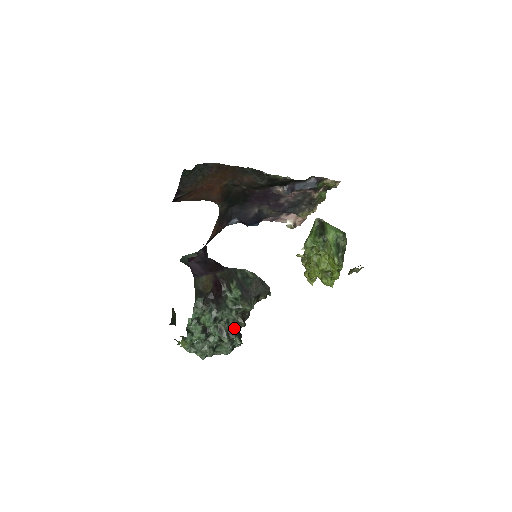
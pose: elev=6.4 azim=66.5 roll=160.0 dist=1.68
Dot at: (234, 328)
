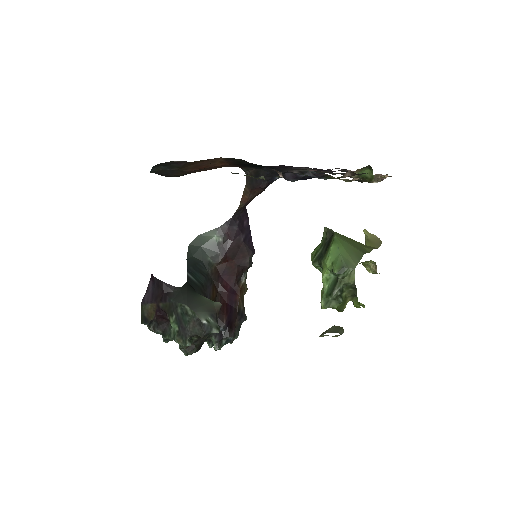
Dot at: occluded
